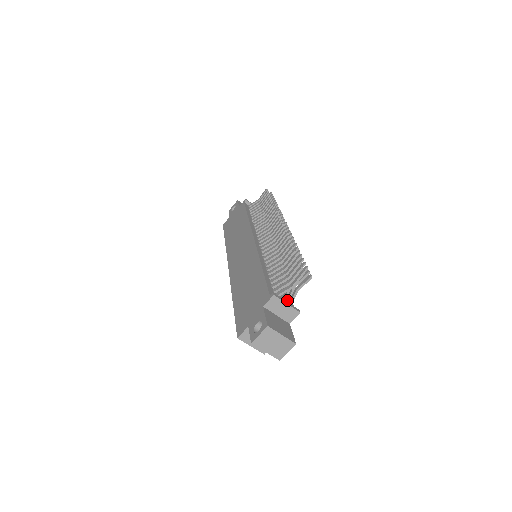
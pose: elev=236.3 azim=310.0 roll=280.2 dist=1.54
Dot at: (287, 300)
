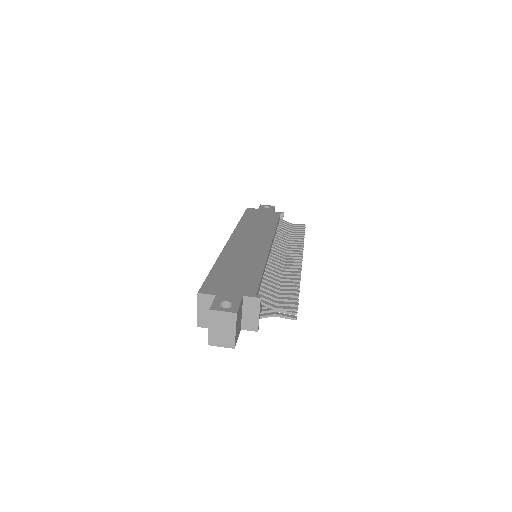
Dot at: (260, 312)
